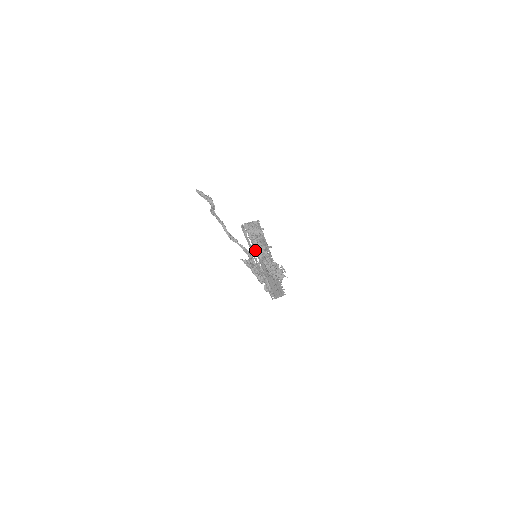
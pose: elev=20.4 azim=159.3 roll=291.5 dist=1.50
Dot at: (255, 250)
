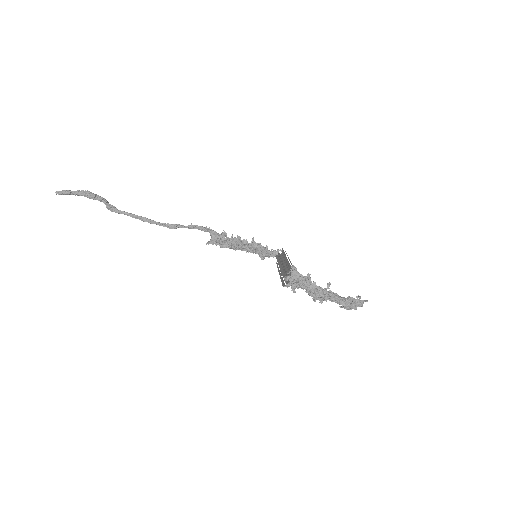
Dot at: (317, 299)
